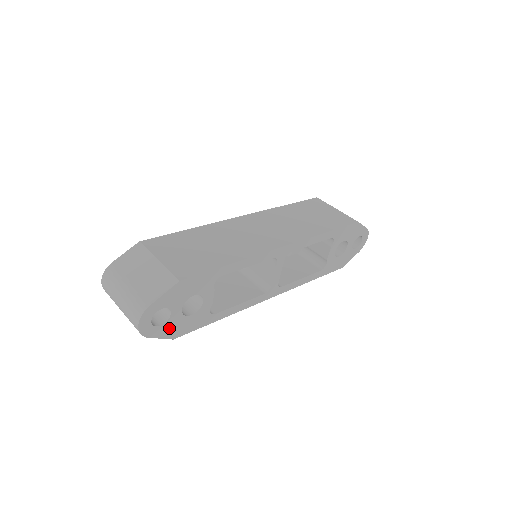
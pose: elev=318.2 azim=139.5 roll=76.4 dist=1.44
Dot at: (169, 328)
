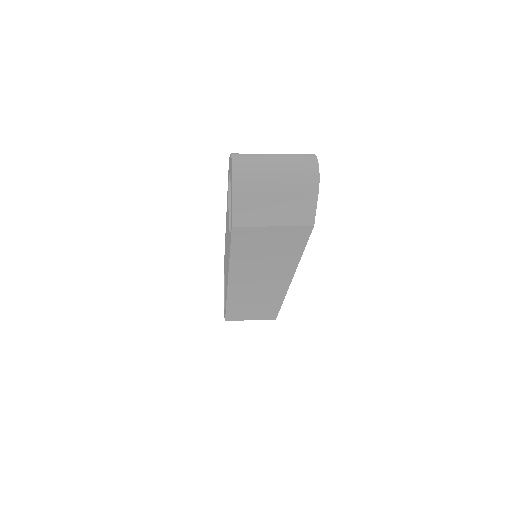
Dot at: occluded
